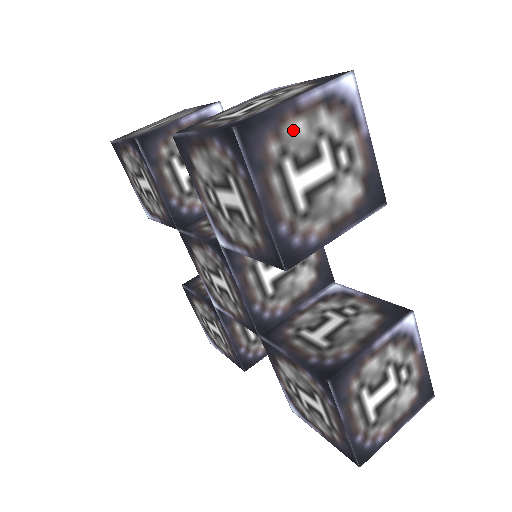
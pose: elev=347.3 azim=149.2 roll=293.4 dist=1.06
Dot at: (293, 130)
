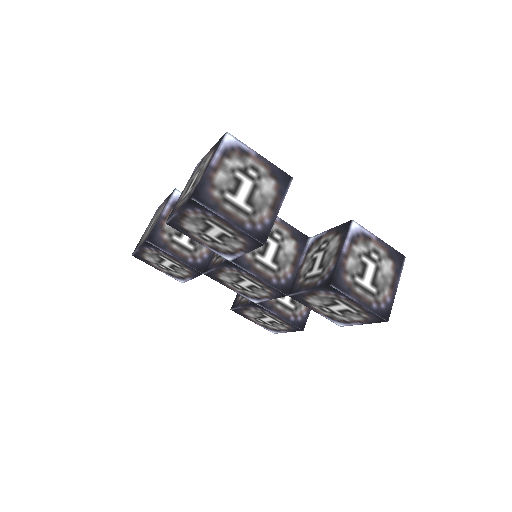
Dot at: (219, 179)
